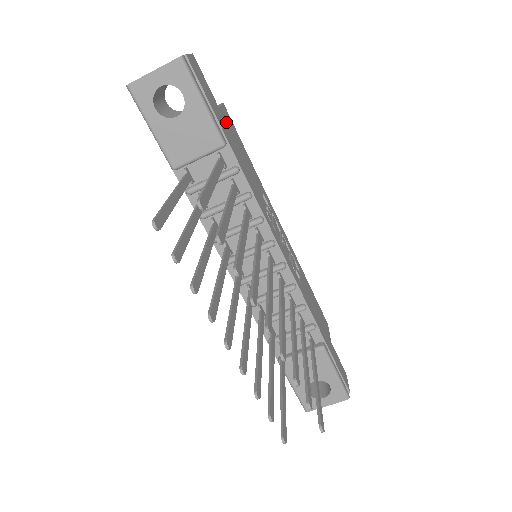
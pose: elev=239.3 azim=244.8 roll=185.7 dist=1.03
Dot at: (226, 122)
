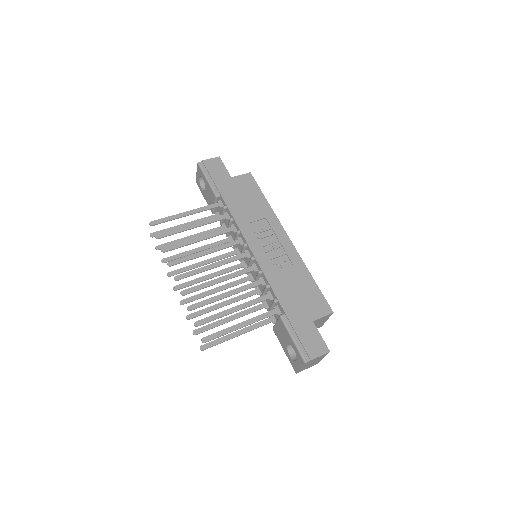
Dot at: (236, 183)
